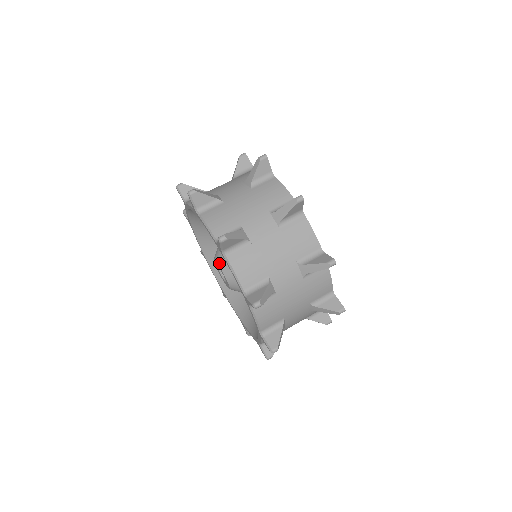
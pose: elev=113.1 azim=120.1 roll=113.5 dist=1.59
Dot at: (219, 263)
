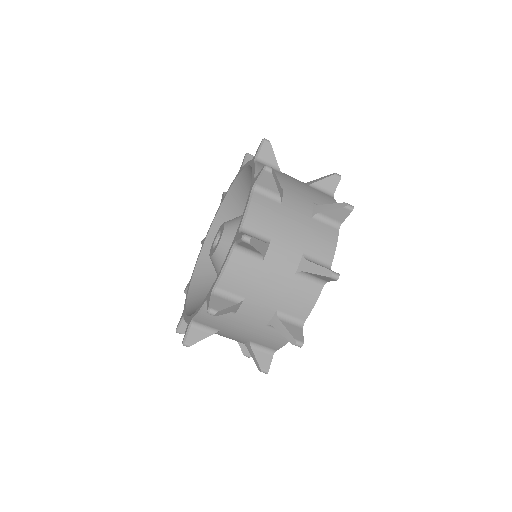
Dot at: (215, 255)
